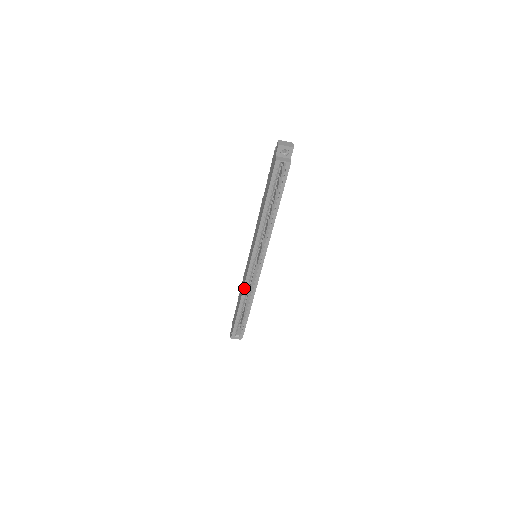
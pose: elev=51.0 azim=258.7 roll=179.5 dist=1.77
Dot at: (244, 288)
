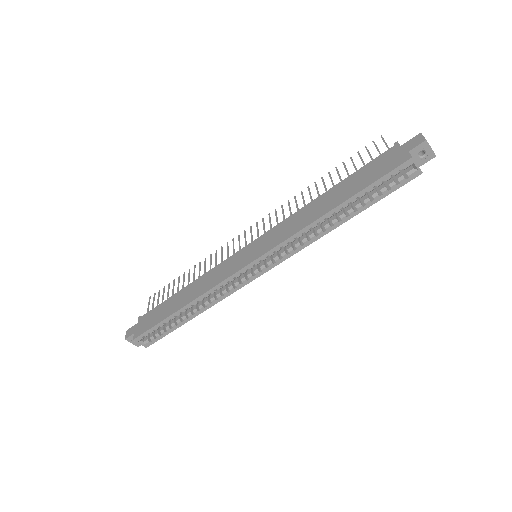
Dot at: (211, 289)
